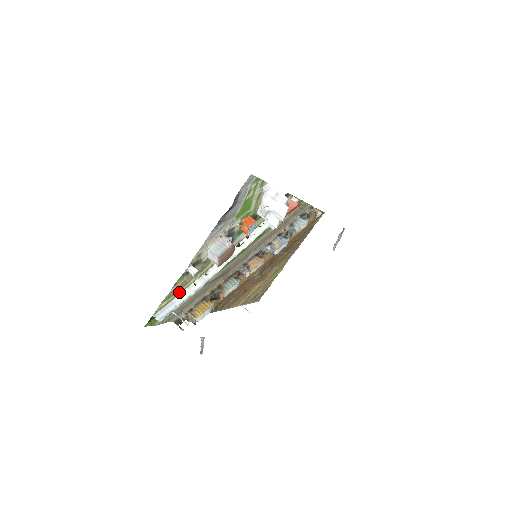
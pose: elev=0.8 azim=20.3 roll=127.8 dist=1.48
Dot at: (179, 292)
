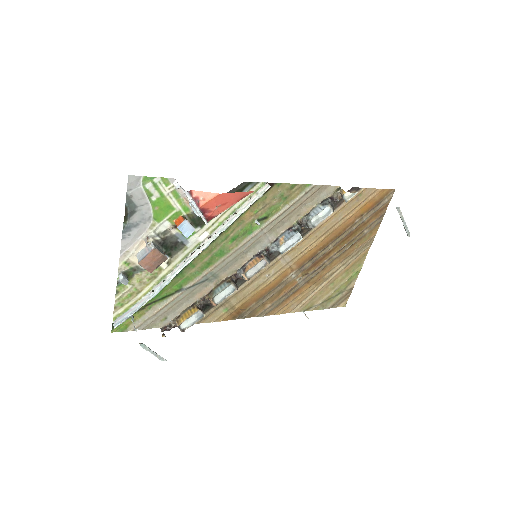
Dot at: (137, 299)
